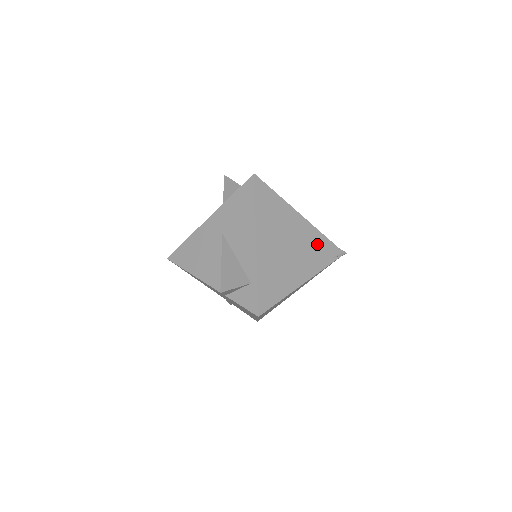
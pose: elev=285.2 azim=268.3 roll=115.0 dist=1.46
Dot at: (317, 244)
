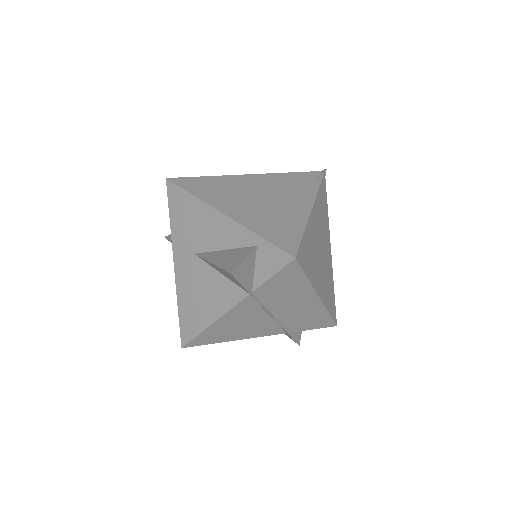
Dot at: (288, 181)
